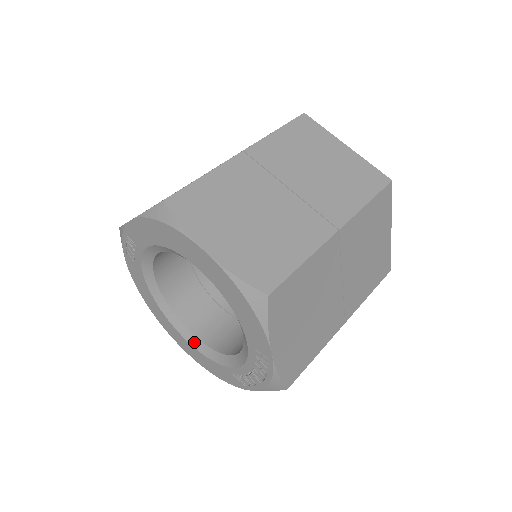
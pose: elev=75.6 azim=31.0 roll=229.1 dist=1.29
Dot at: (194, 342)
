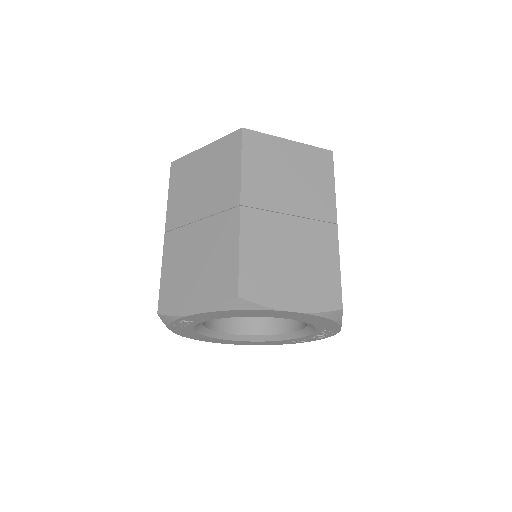
Dot at: (245, 339)
